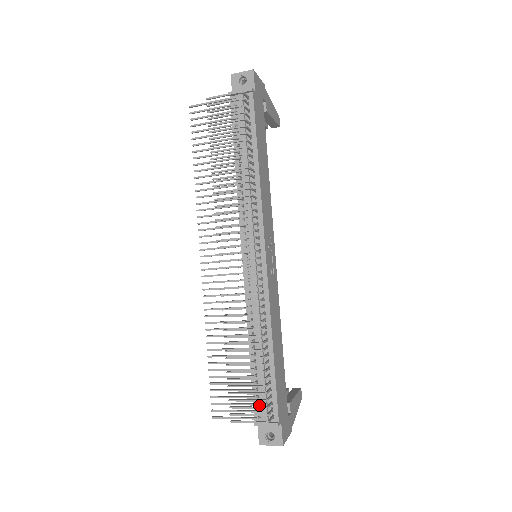
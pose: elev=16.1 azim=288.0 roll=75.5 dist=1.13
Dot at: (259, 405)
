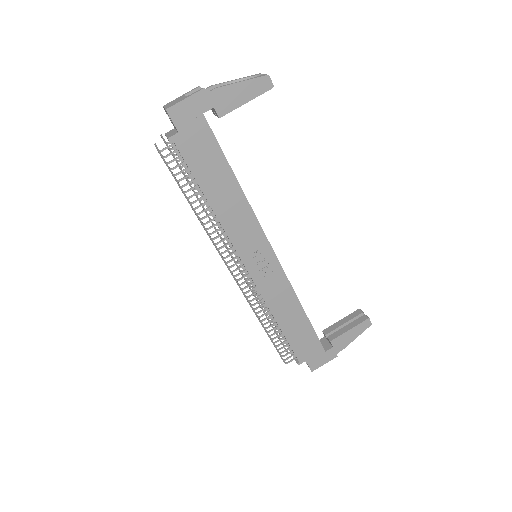
Dot at: occluded
